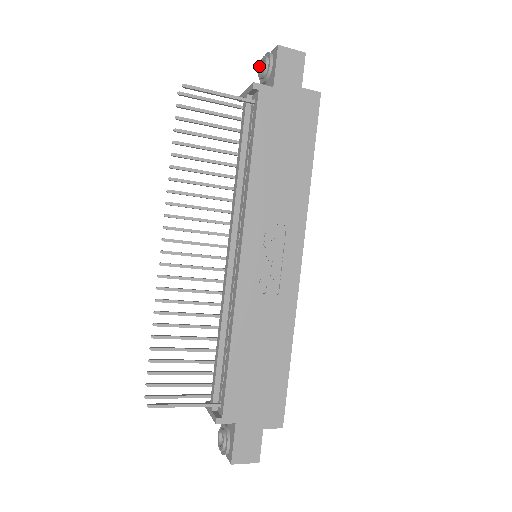
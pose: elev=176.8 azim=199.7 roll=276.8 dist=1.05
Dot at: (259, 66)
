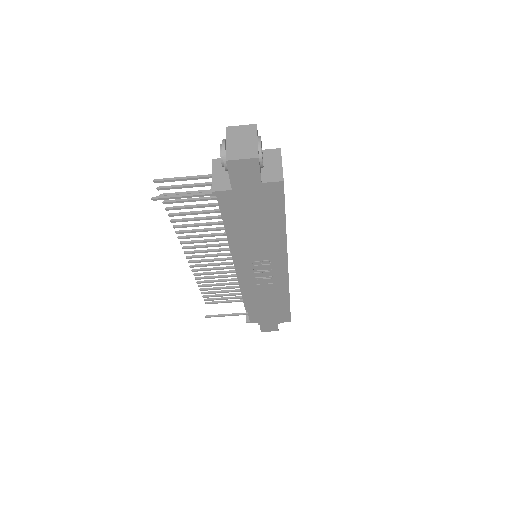
Dot at: occluded
